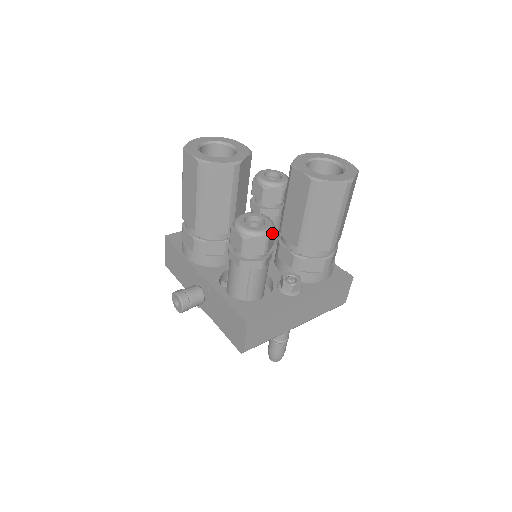
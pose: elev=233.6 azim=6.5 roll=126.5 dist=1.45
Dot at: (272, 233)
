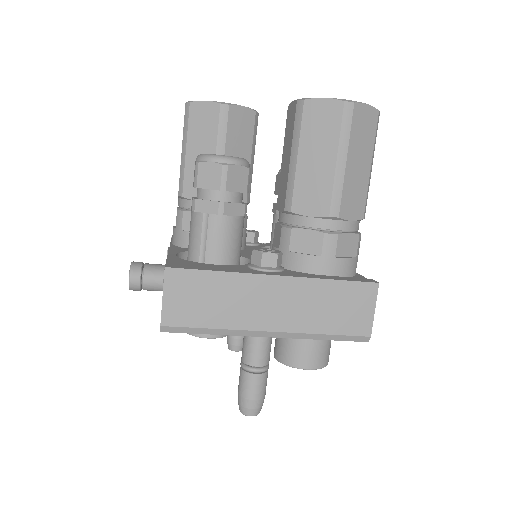
Dot at: (237, 164)
